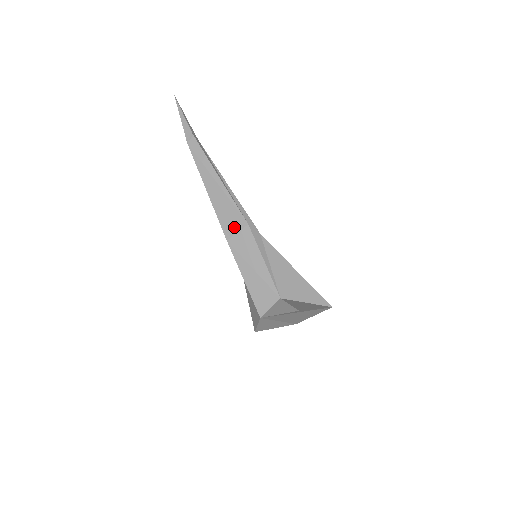
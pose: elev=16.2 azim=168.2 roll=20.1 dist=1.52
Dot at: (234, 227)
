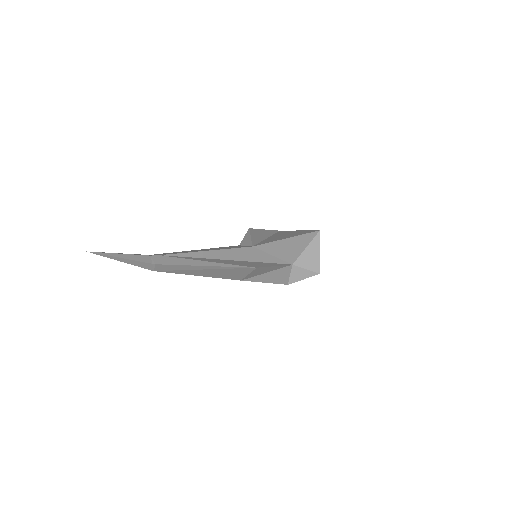
Dot at: (244, 274)
